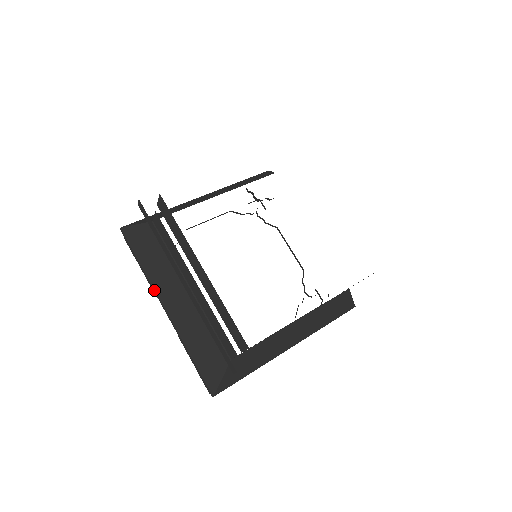
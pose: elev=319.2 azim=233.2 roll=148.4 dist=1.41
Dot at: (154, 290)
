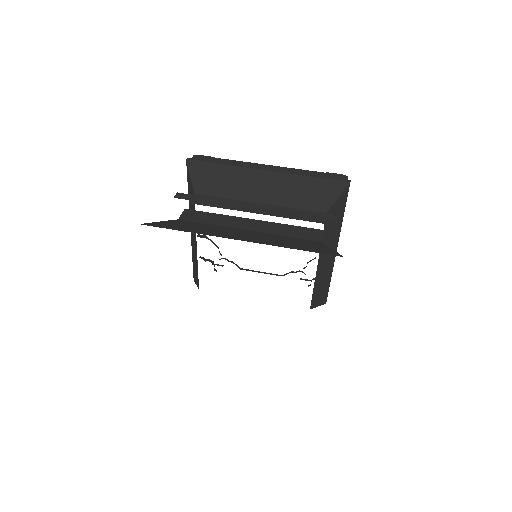
Dot at: occluded
